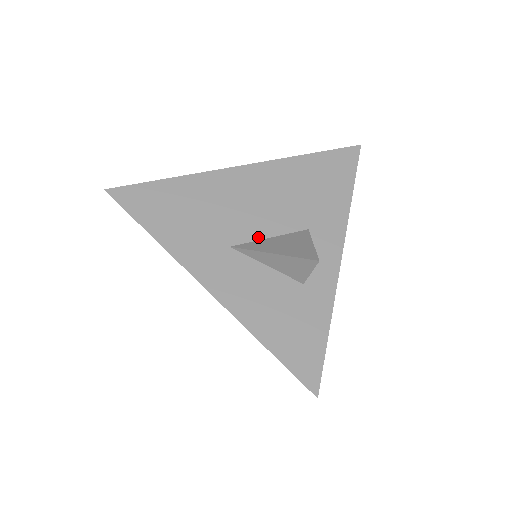
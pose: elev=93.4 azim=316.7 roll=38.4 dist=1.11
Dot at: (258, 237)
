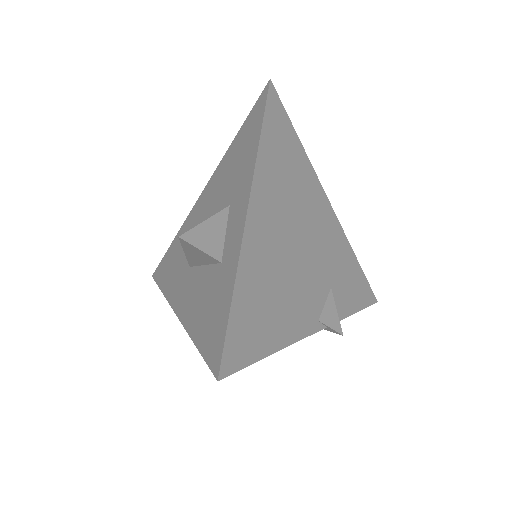
Dot at: occluded
